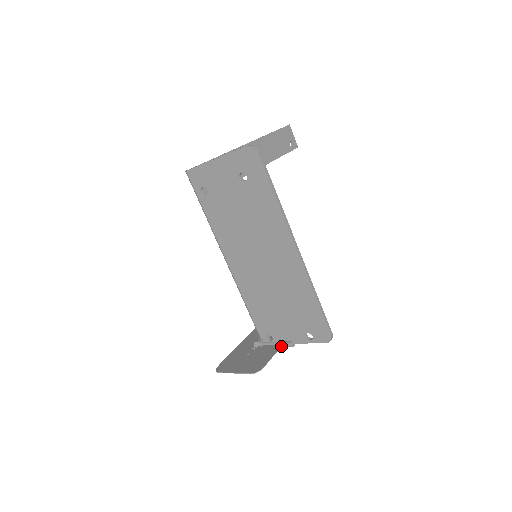
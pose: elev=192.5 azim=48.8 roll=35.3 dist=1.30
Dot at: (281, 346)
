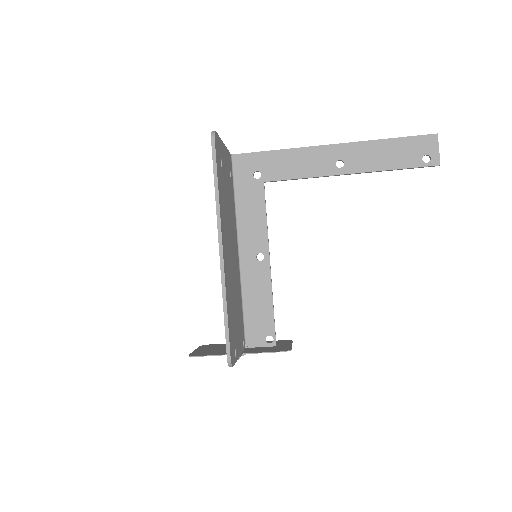
Dot at: occluded
